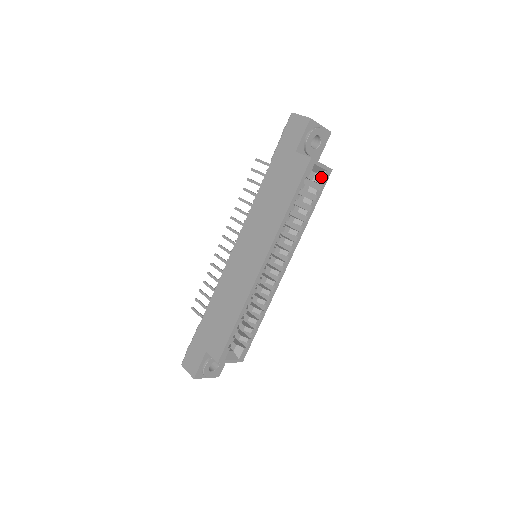
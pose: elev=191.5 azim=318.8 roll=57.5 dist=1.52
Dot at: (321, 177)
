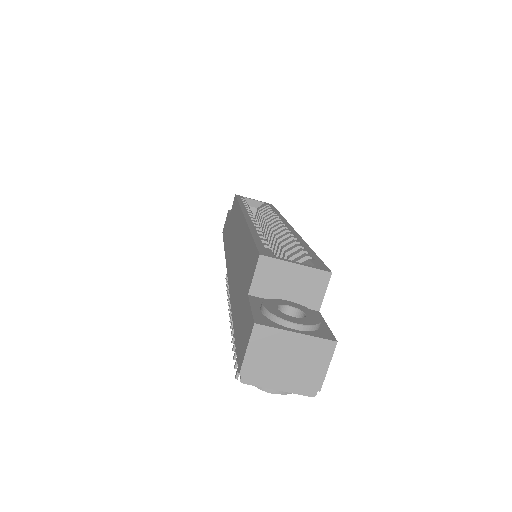
Dot at: (264, 205)
